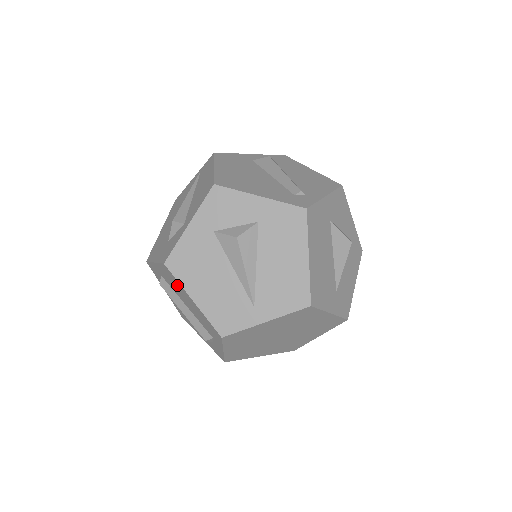
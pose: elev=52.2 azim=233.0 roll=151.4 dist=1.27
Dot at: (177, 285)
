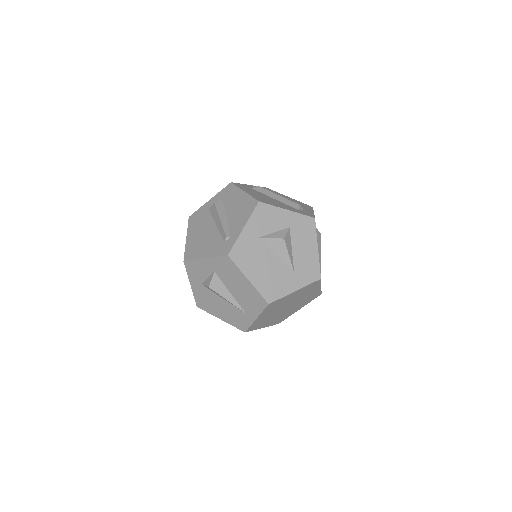
Dot at: occluded
